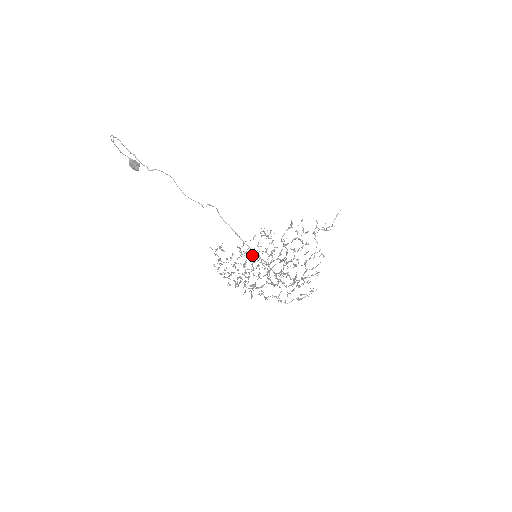
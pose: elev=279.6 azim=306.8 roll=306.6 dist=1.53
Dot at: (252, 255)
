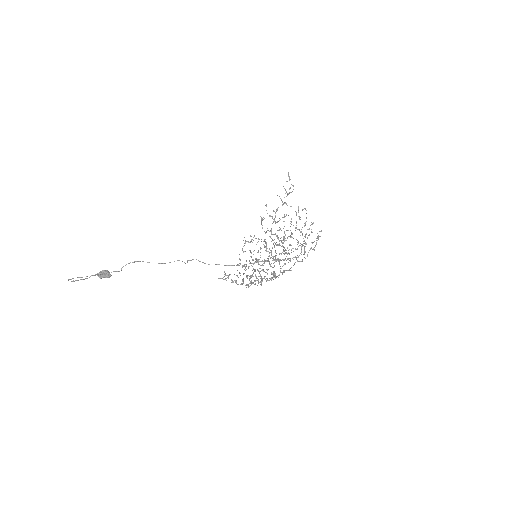
Dot at: occluded
